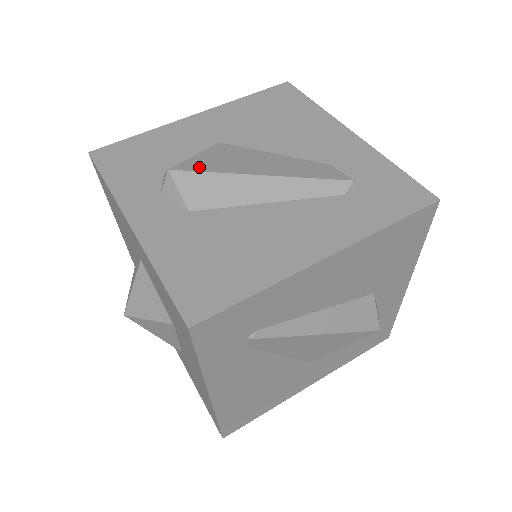
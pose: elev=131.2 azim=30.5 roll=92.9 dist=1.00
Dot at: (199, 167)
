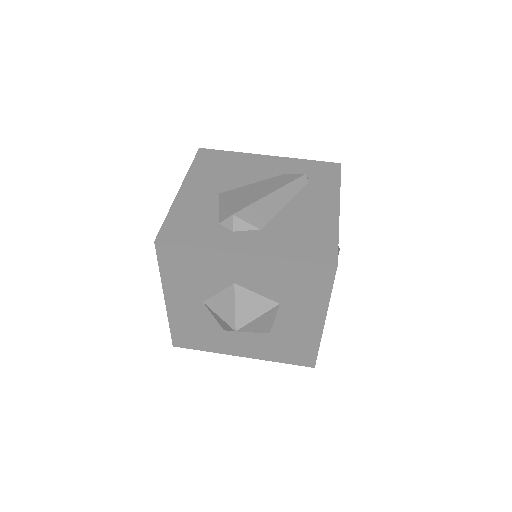
Dot at: (242, 206)
